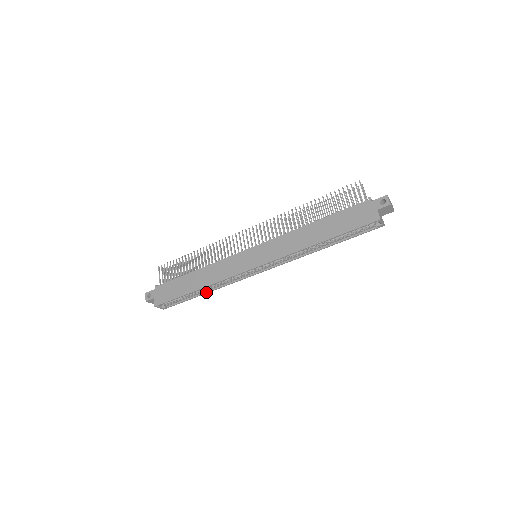
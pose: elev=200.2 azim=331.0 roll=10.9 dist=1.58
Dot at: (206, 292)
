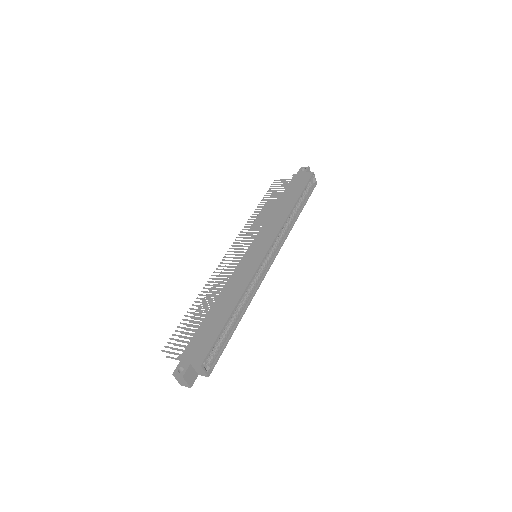
Dot at: (240, 316)
